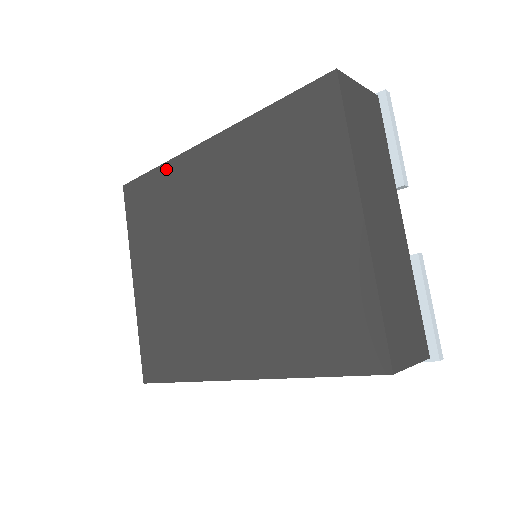
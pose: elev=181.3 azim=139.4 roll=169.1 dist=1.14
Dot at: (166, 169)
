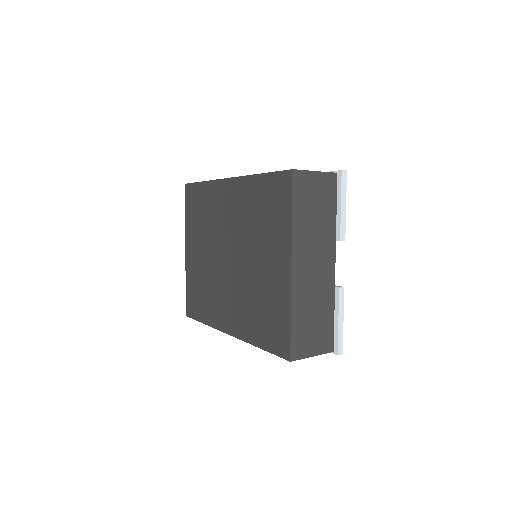
Dot at: (207, 186)
